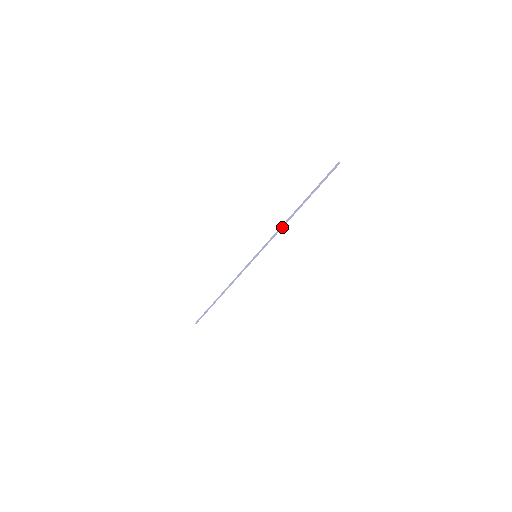
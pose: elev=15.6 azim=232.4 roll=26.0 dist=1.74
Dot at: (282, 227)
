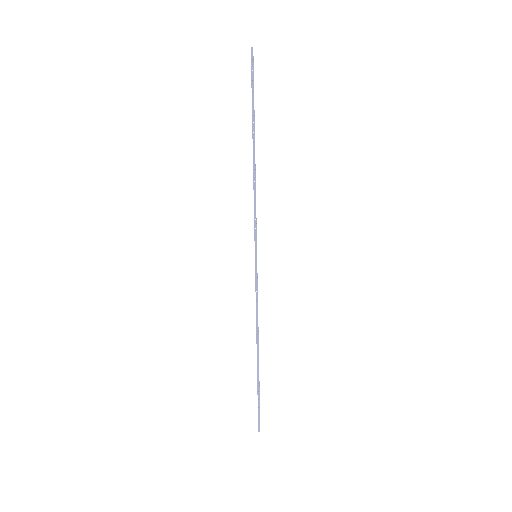
Dot at: (255, 187)
